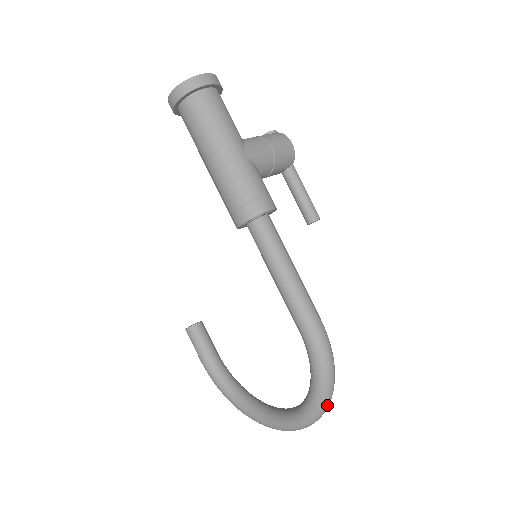
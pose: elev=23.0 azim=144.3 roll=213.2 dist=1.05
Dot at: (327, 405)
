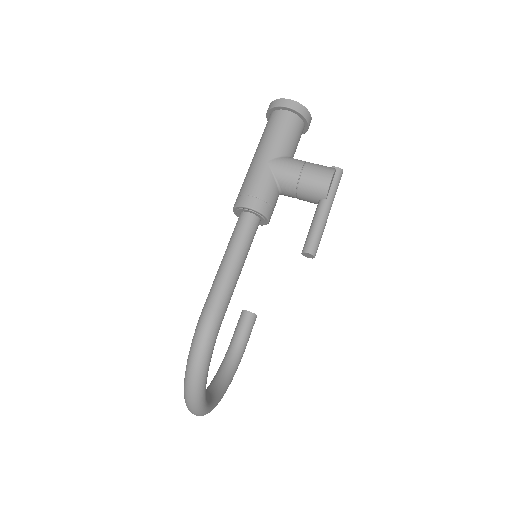
Dot at: (189, 390)
